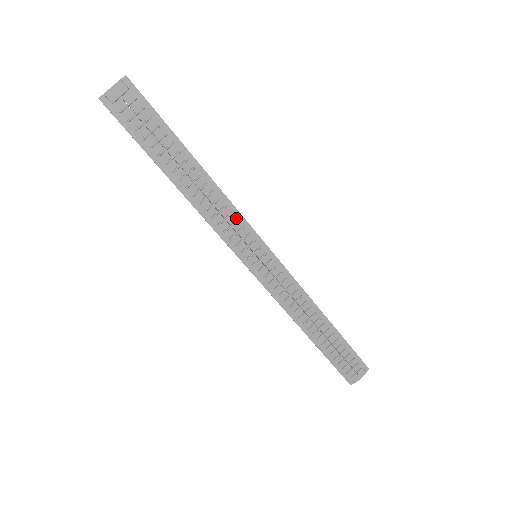
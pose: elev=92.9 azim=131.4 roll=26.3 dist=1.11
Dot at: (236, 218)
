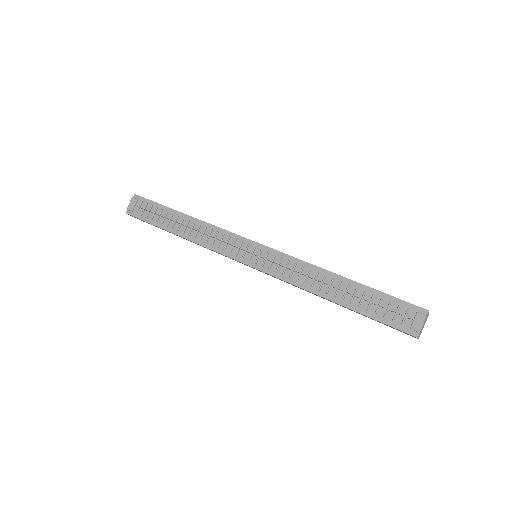
Dot at: (223, 234)
